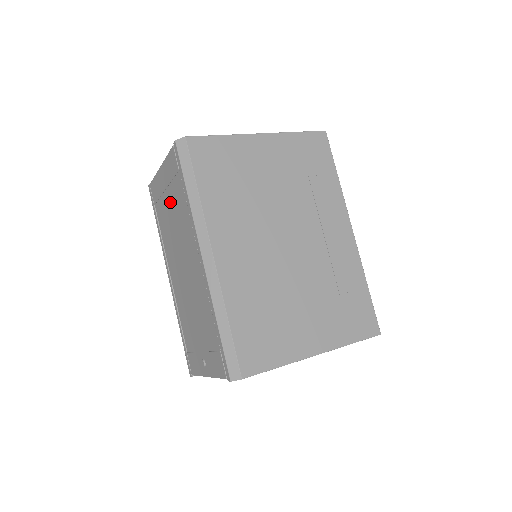
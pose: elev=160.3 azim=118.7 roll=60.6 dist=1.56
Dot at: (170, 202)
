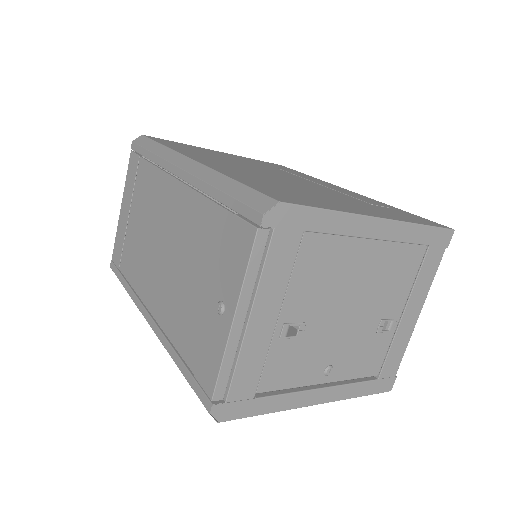
Dot at: (135, 214)
